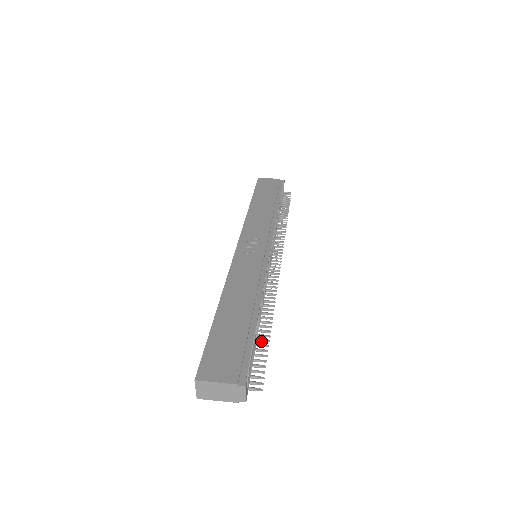
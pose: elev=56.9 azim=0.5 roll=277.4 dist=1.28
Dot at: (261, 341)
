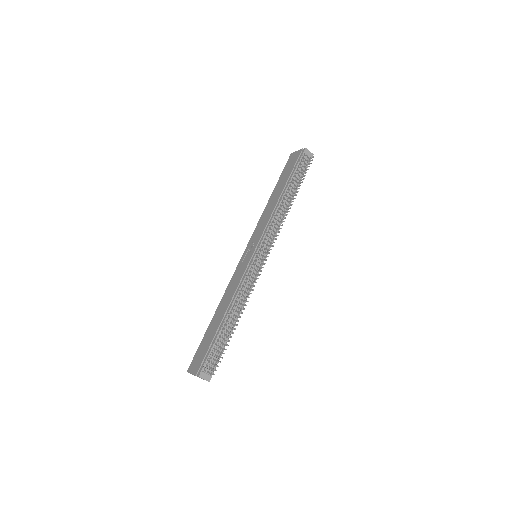
Dot at: (229, 337)
